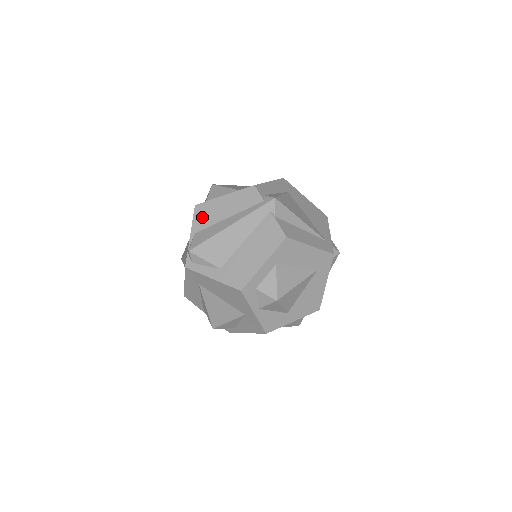
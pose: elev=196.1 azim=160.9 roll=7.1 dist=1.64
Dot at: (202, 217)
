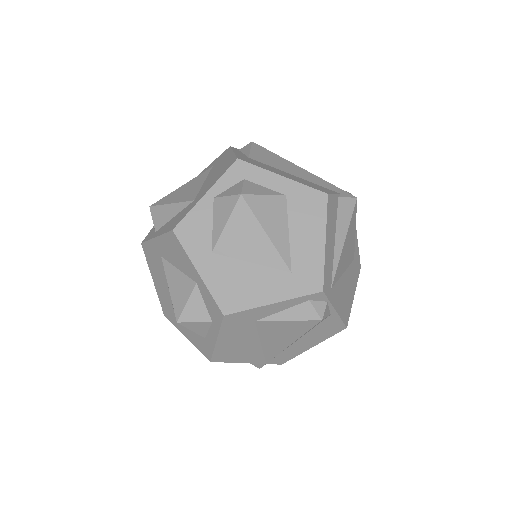
Dot at: occluded
